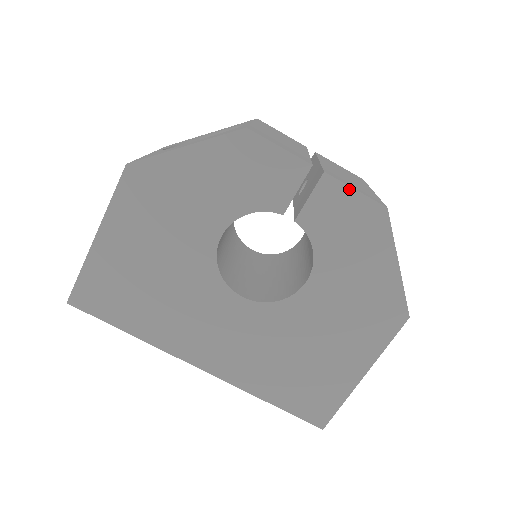
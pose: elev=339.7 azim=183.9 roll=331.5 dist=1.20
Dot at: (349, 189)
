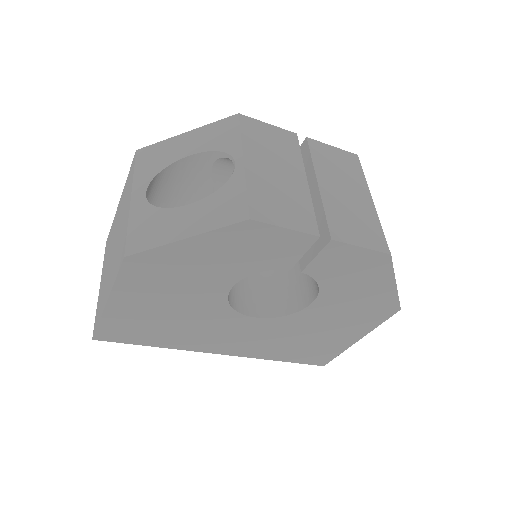
Dot at: (355, 247)
